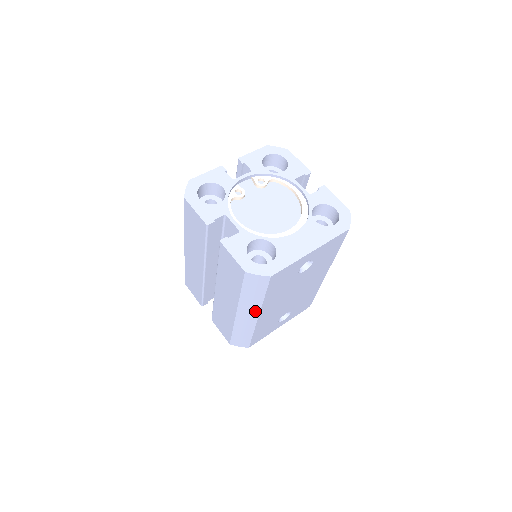
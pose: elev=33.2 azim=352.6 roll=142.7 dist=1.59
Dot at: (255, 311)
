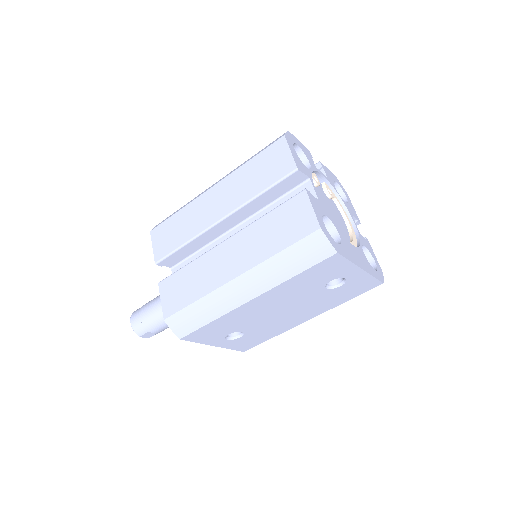
Dot at: (261, 288)
